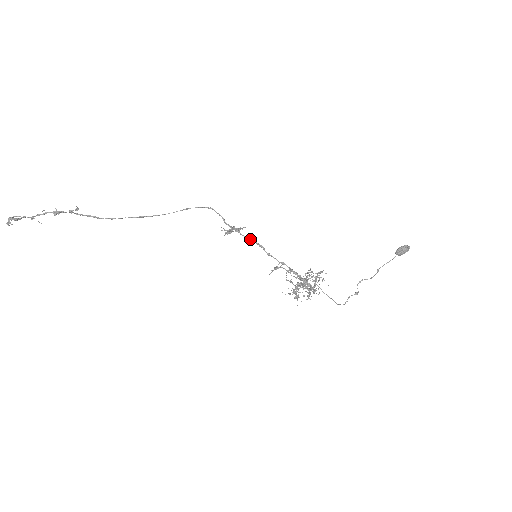
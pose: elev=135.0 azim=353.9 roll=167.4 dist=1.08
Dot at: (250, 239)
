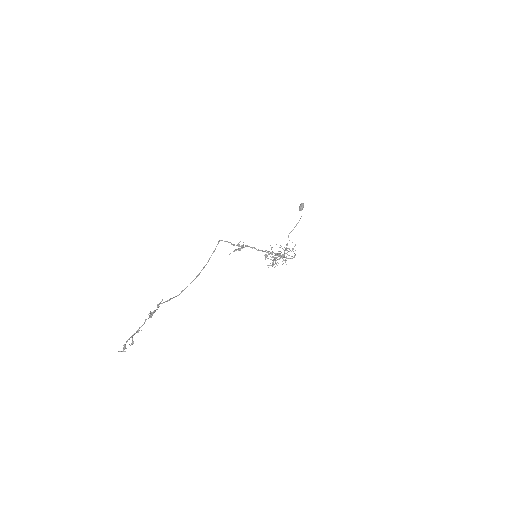
Dot at: occluded
